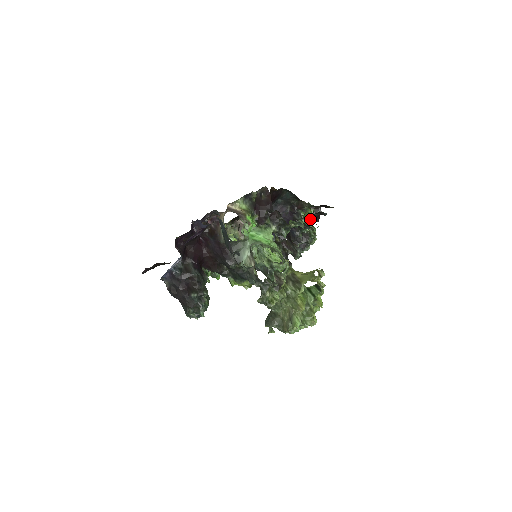
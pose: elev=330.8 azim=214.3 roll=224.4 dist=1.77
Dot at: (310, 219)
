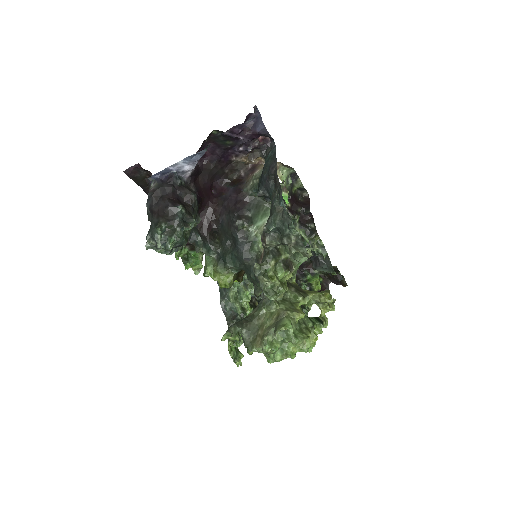
Dot at: (314, 286)
